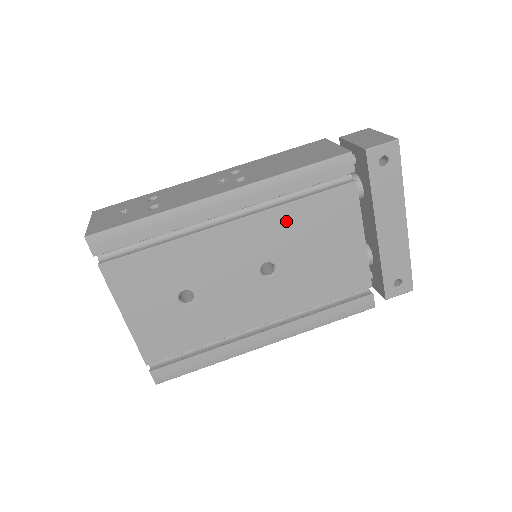
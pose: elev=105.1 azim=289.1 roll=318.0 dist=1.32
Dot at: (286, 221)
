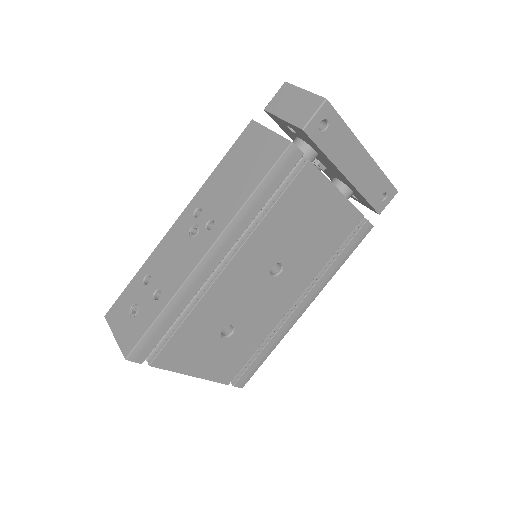
Dot at: (269, 231)
